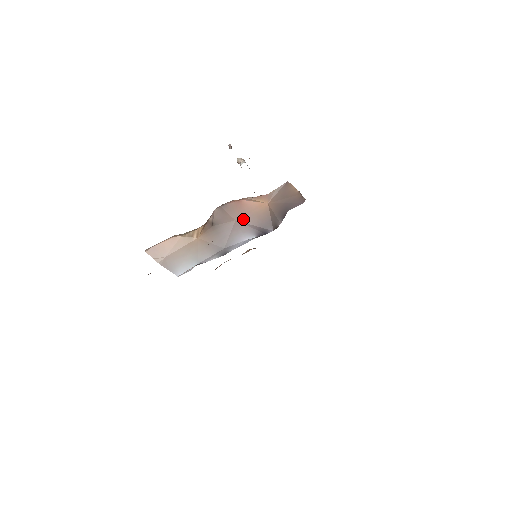
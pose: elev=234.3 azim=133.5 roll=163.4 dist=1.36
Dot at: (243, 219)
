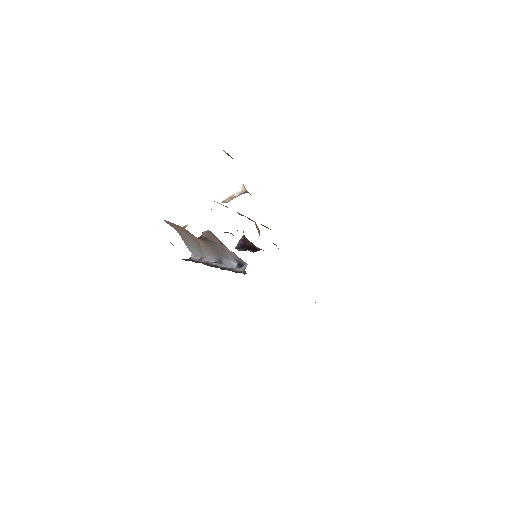
Dot at: (225, 247)
